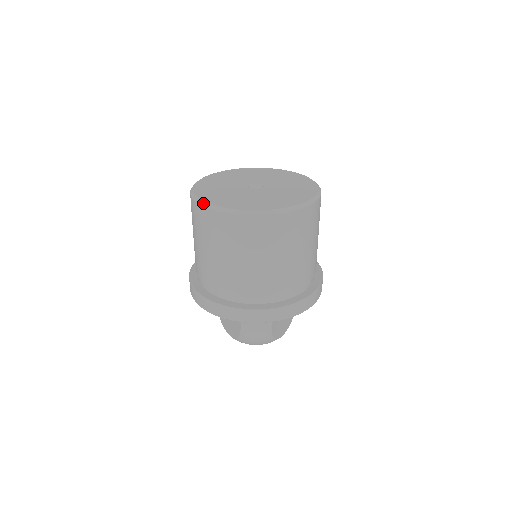
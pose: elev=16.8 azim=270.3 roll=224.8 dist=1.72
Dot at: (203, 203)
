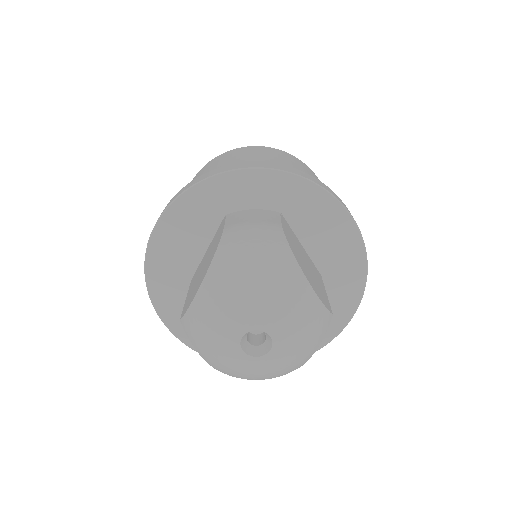
Dot at: occluded
